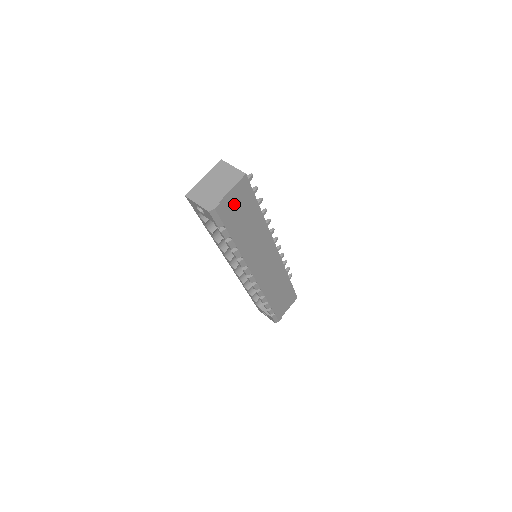
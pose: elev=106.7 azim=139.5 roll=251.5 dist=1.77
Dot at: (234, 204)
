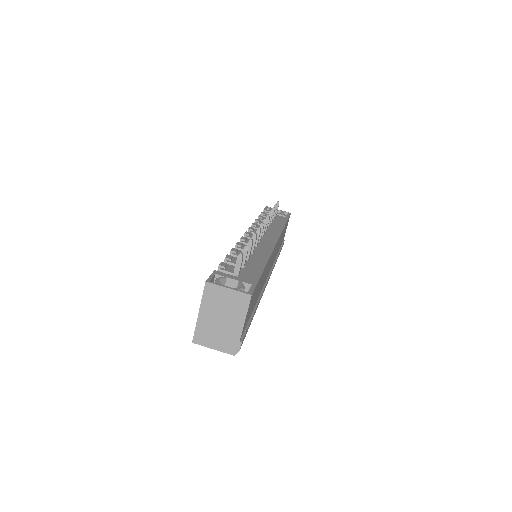
Dot at: (248, 315)
